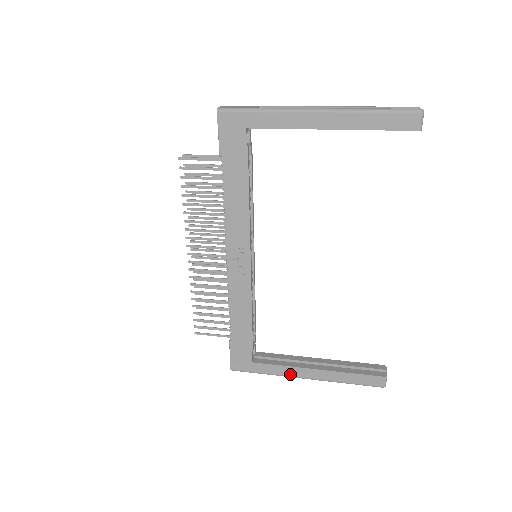
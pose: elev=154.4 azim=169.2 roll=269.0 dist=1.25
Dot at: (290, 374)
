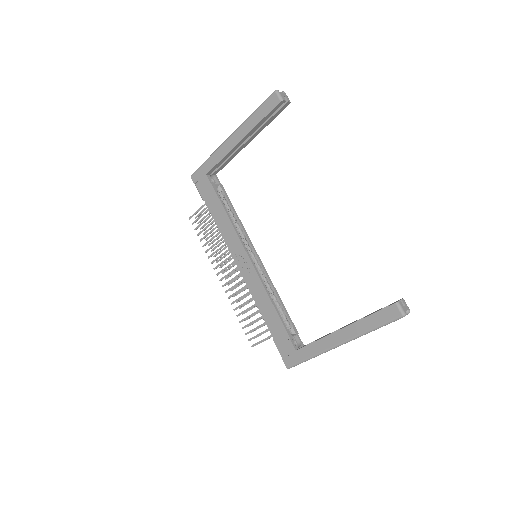
Dot at: (326, 346)
